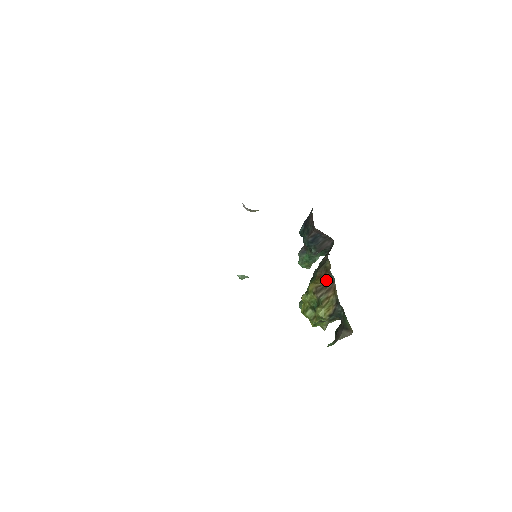
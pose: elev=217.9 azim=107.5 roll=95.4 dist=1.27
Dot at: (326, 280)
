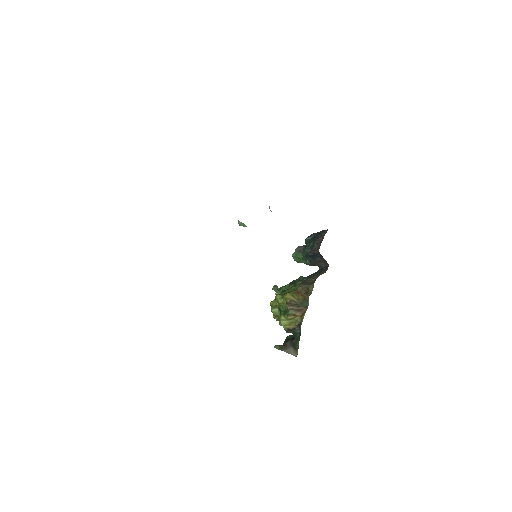
Dot at: (302, 300)
